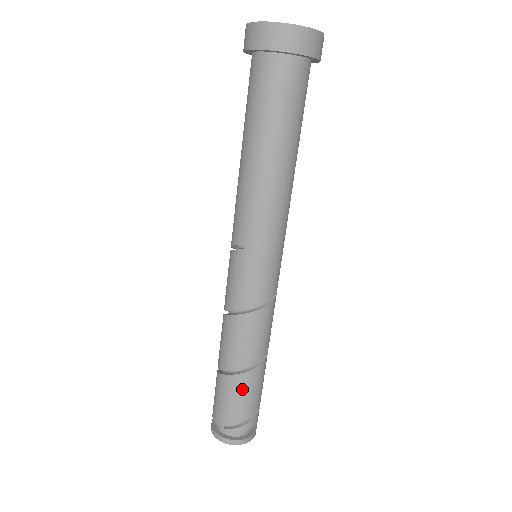
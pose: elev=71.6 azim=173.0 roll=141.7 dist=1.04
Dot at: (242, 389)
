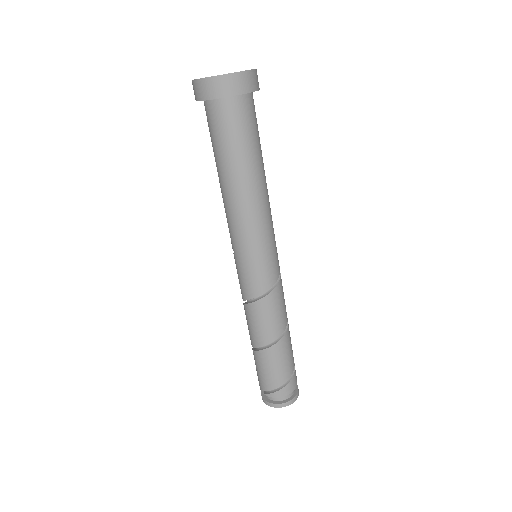
Dot at: (264, 363)
